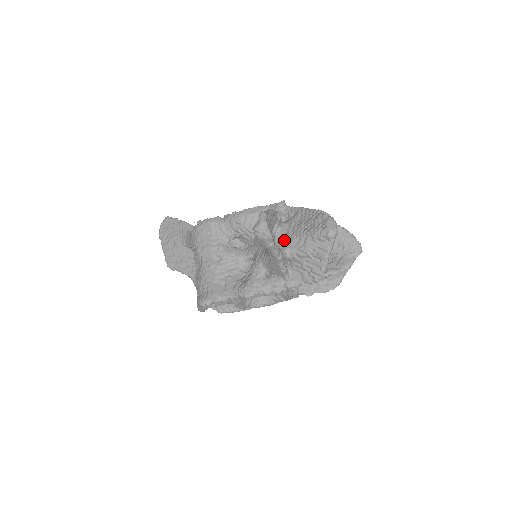
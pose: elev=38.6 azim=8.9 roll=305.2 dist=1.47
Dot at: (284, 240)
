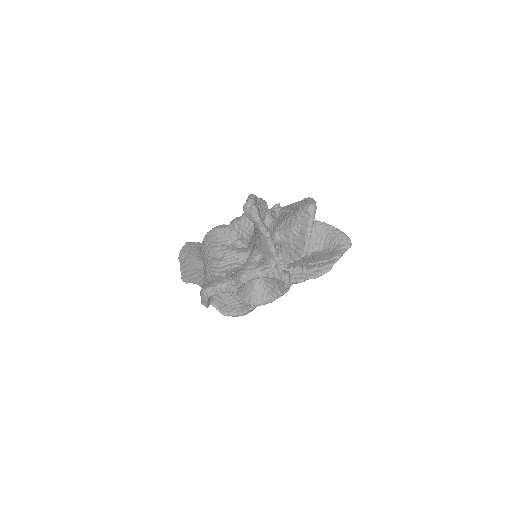
Dot at: (274, 227)
